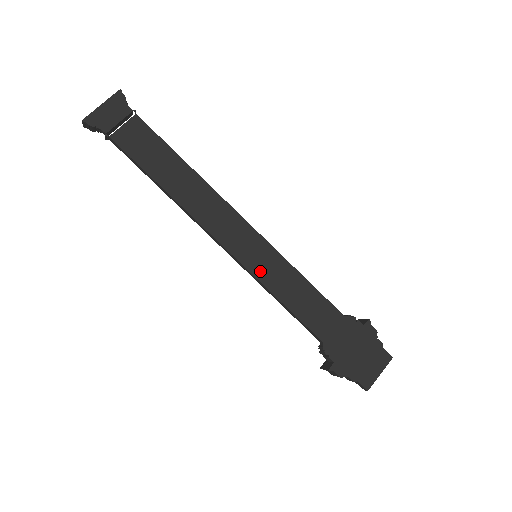
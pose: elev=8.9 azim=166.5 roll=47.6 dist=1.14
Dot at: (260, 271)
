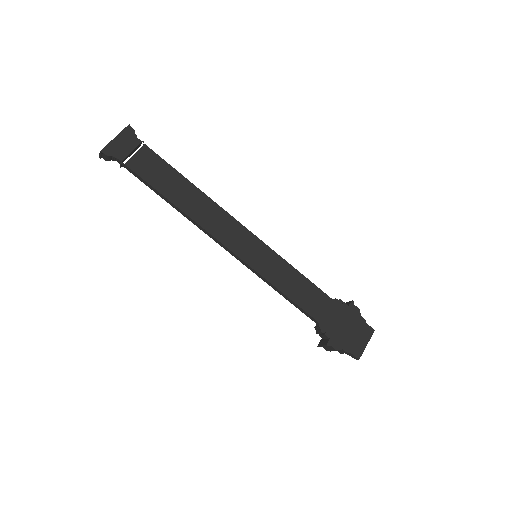
Dot at: (261, 268)
